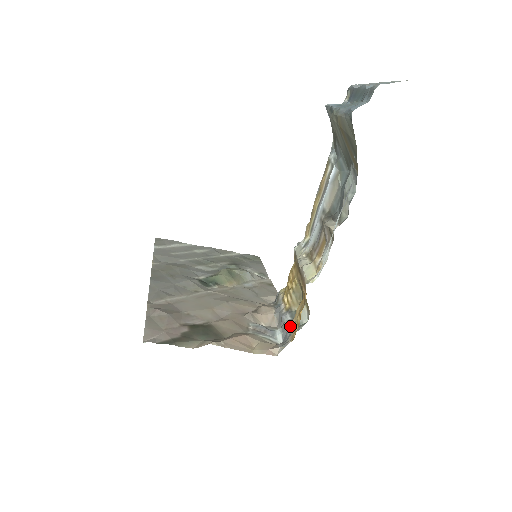
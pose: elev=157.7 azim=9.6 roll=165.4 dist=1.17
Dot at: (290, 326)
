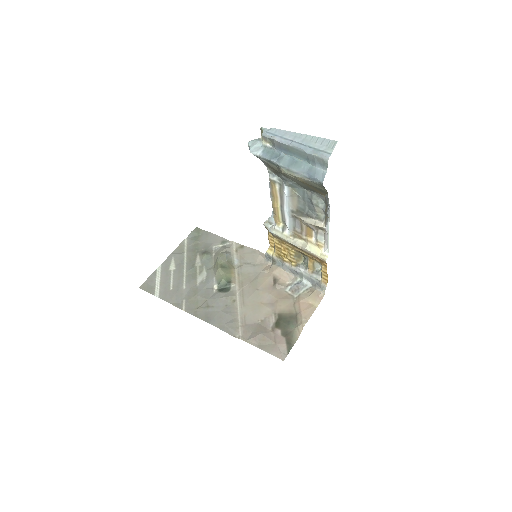
Dot at: (311, 275)
